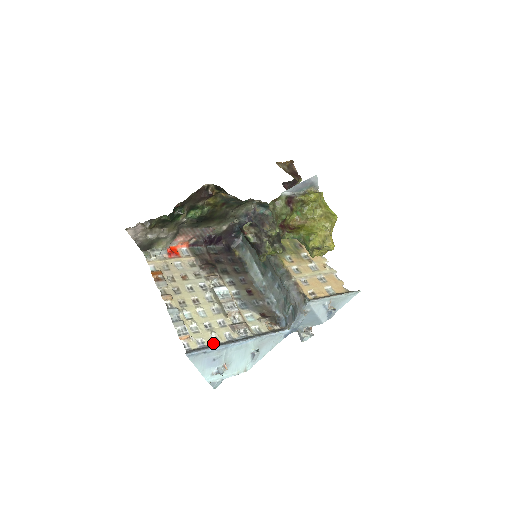
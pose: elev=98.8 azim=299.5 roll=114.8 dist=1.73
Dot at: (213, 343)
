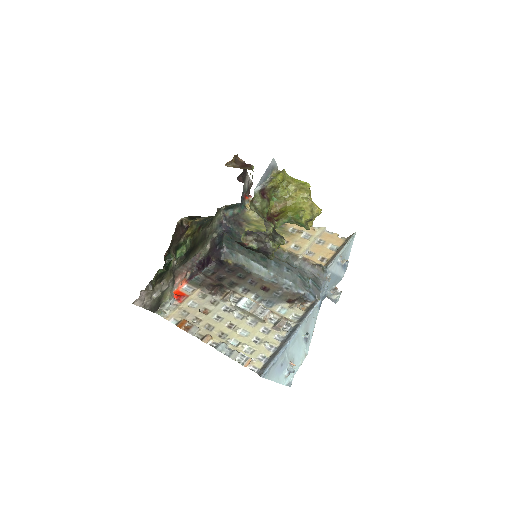
Dot at: (272, 352)
